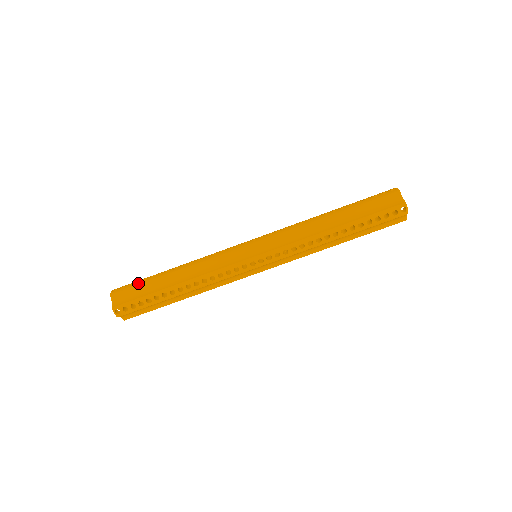
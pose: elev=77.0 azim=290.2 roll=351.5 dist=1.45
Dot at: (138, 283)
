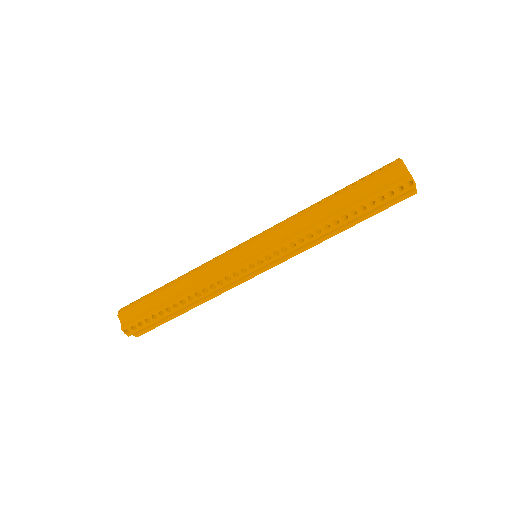
Dot at: (142, 300)
